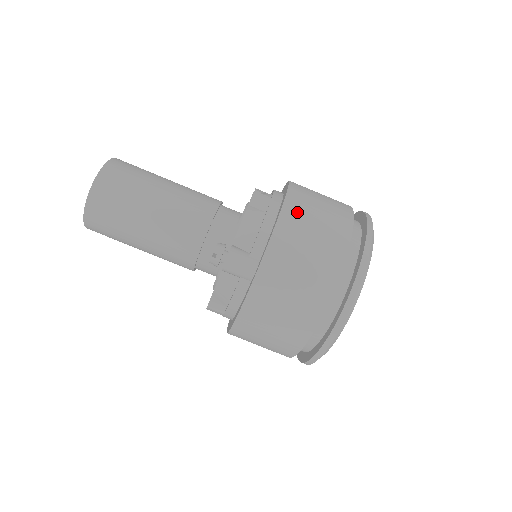
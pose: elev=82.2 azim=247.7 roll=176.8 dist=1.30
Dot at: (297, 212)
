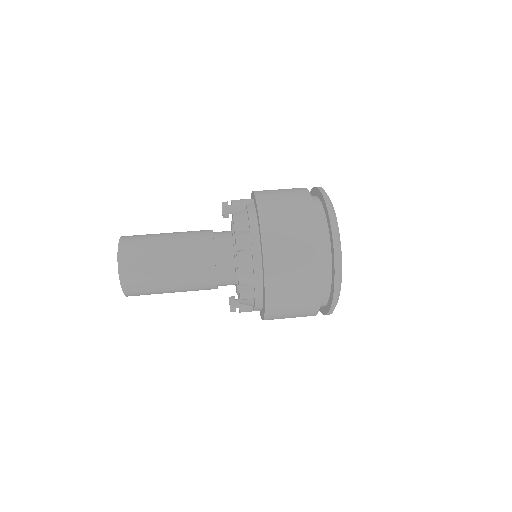
Dot at: occluded
